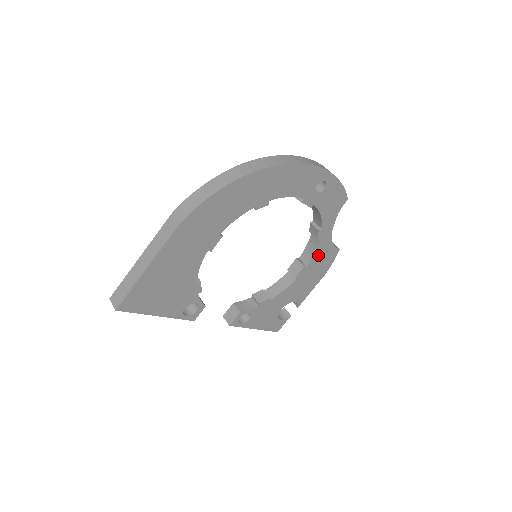
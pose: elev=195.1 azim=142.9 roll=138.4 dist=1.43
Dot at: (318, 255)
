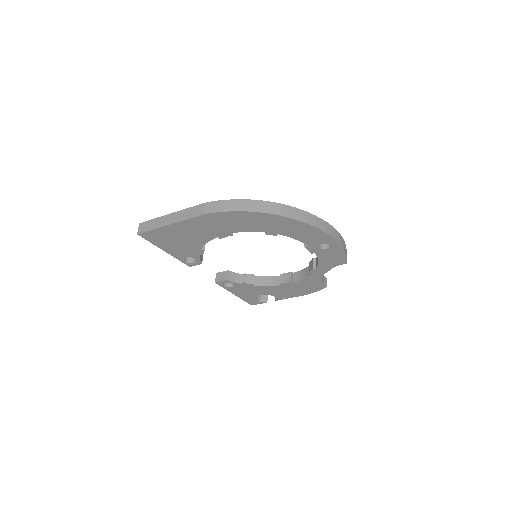
Dot at: (306, 281)
